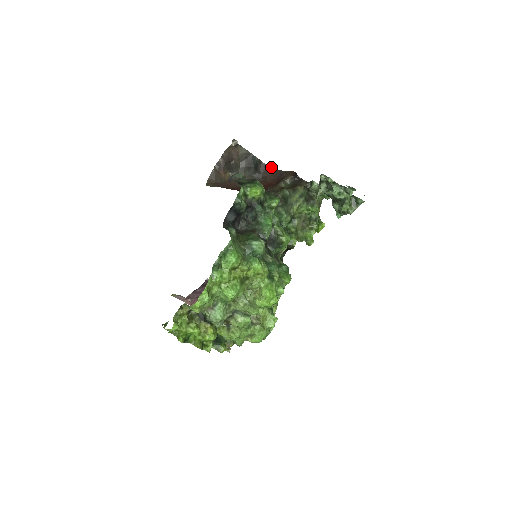
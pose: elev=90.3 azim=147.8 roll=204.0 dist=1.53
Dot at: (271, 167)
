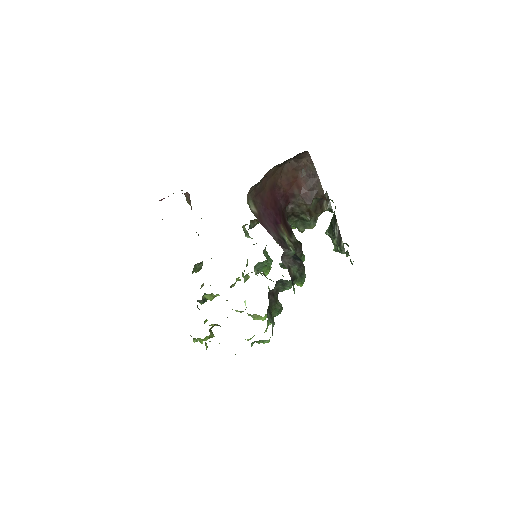
Dot at: (309, 155)
